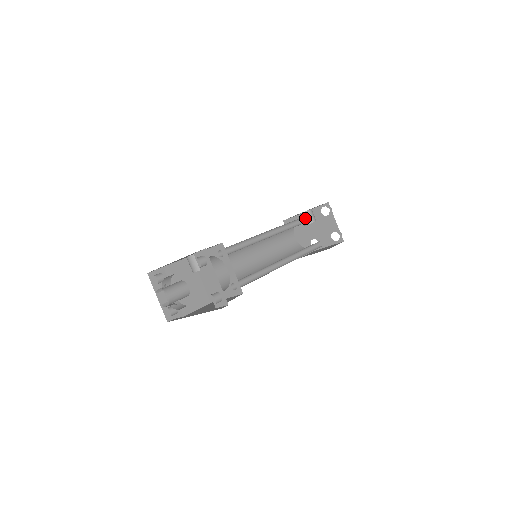
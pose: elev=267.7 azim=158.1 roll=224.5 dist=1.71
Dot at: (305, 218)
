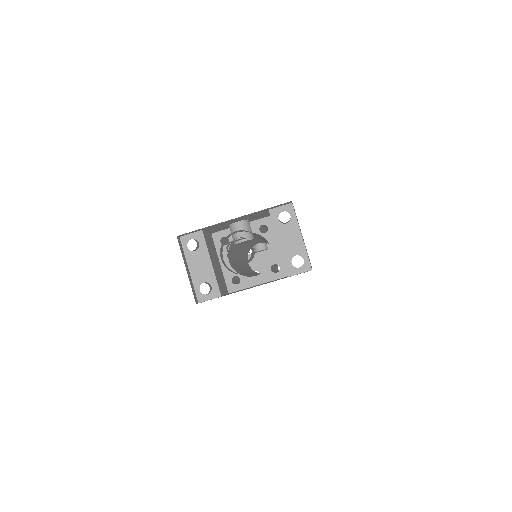
Dot at: occluded
